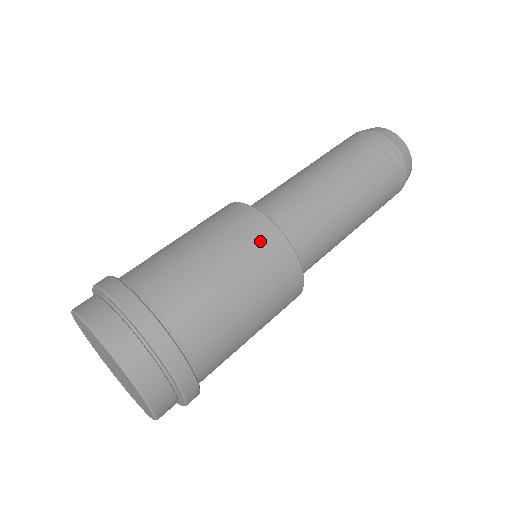
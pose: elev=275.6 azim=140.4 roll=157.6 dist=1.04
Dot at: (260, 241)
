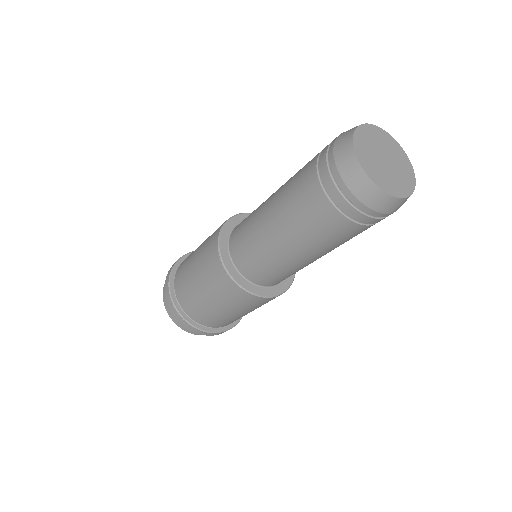
Dot at: (242, 300)
